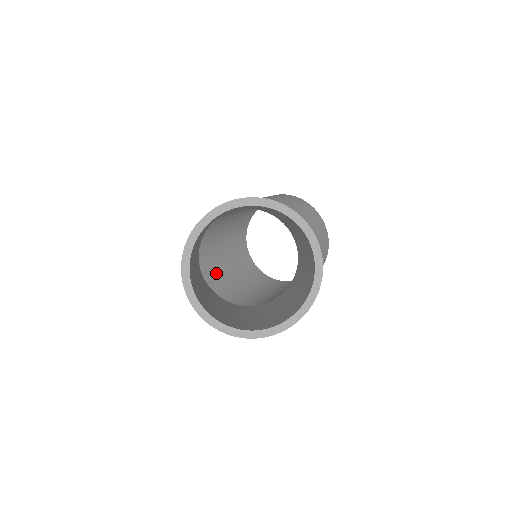
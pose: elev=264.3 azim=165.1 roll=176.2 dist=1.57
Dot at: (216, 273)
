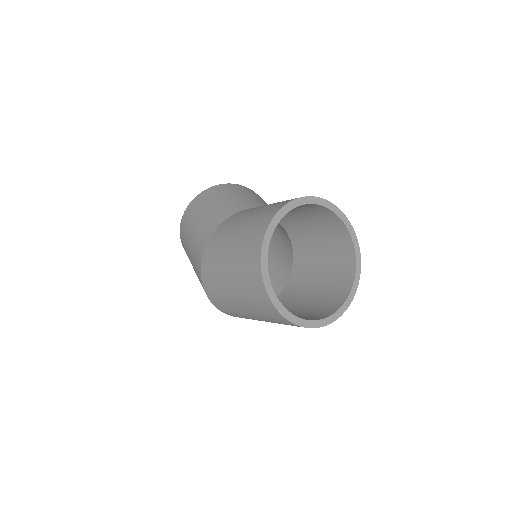
Dot at: occluded
